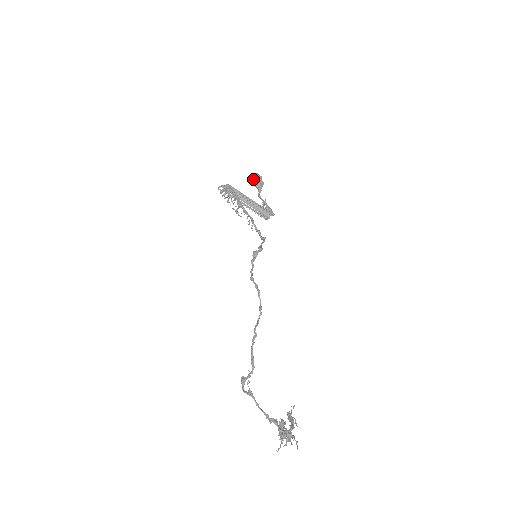
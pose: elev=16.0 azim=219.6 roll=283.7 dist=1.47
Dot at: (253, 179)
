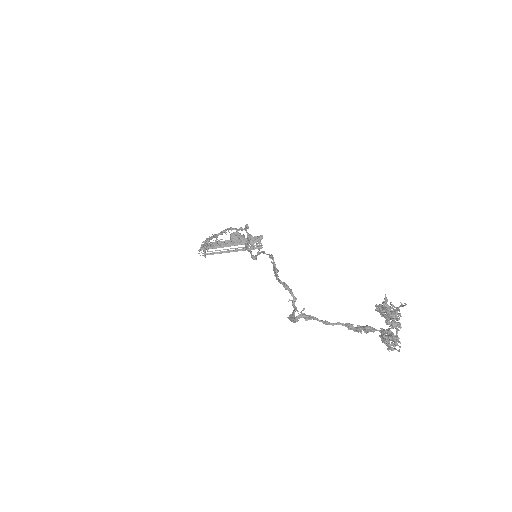
Dot at: (232, 238)
